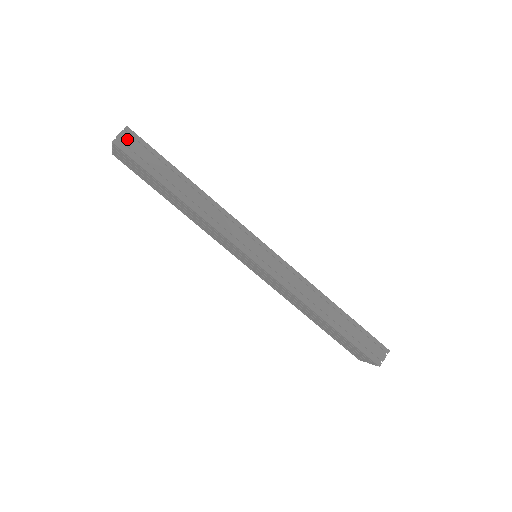
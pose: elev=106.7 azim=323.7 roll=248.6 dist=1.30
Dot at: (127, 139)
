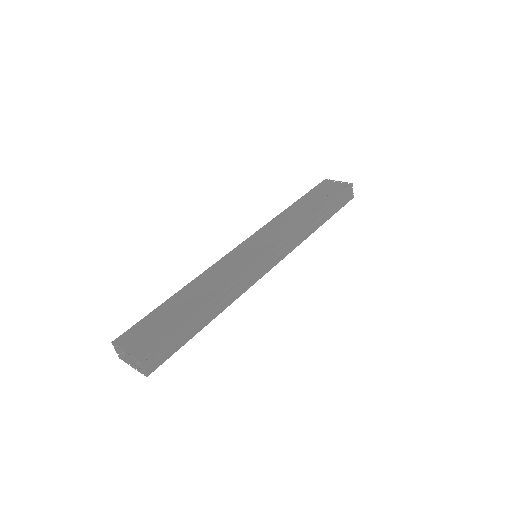
Dot at: (151, 362)
